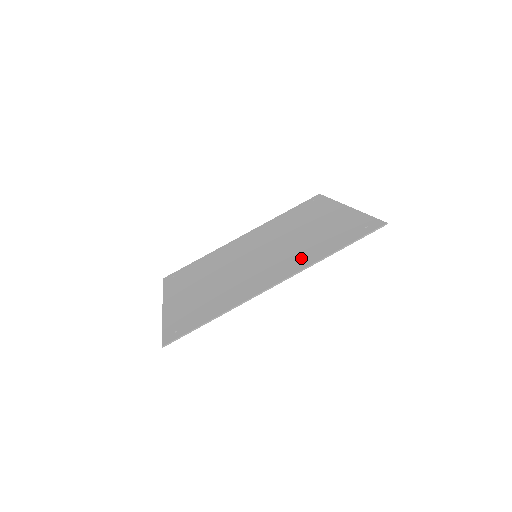
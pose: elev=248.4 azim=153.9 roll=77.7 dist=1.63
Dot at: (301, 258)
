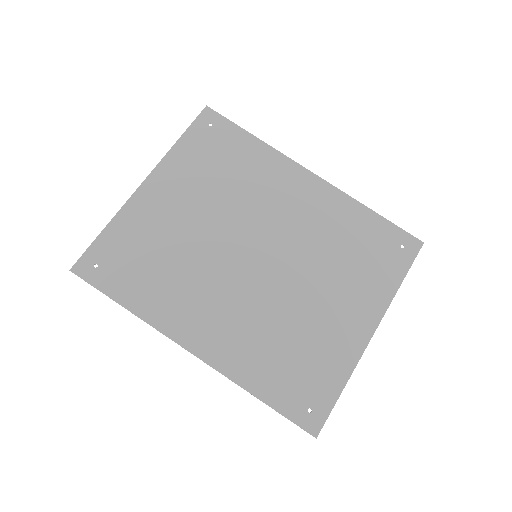
Dot at: (244, 351)
